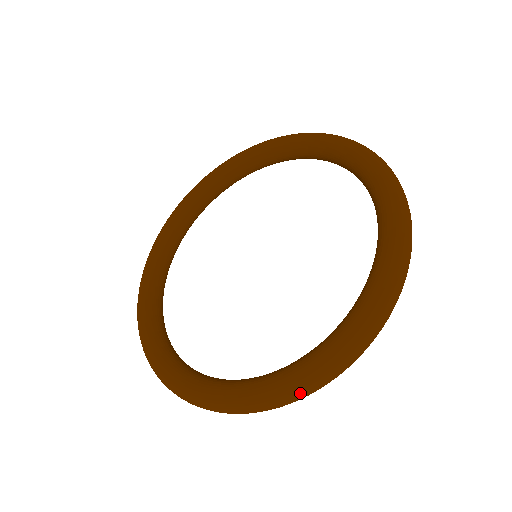
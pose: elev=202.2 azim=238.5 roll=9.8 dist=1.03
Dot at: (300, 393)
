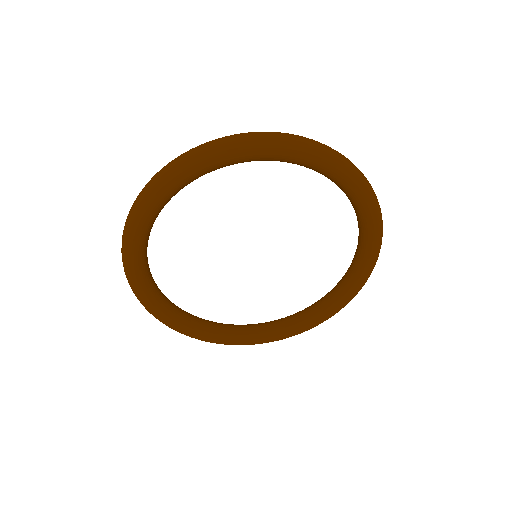
Dot at: occluded
